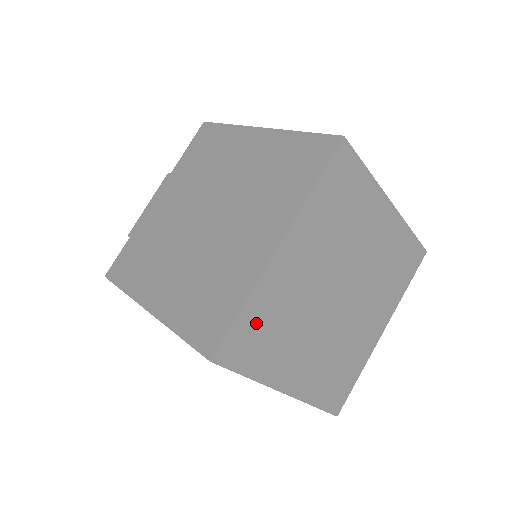
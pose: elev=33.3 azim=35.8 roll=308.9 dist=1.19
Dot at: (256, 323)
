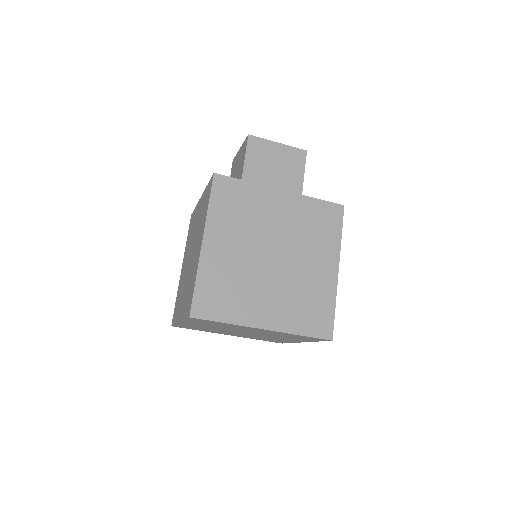
Dot at: (217, 323)
